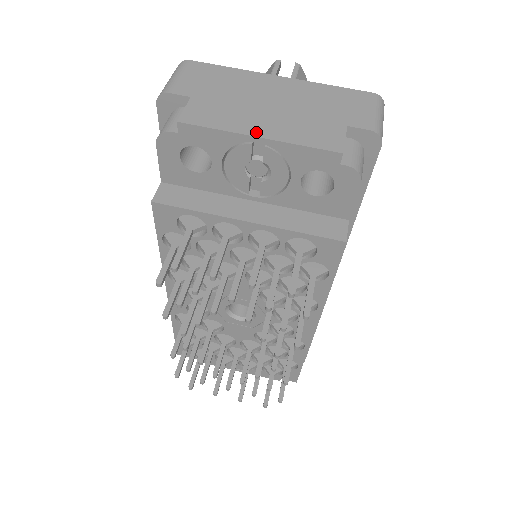
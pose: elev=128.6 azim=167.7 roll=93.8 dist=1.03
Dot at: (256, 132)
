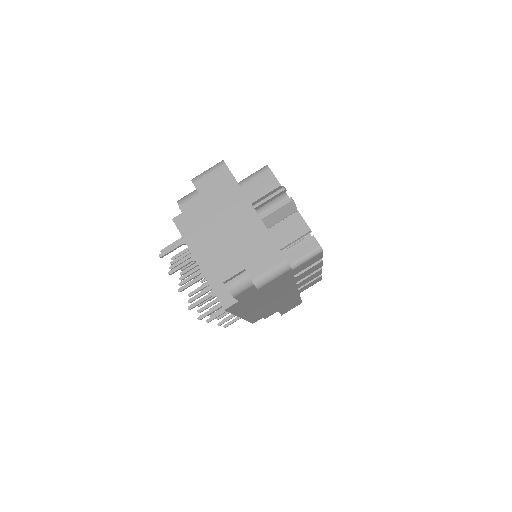
Dot at: (202, 240)
